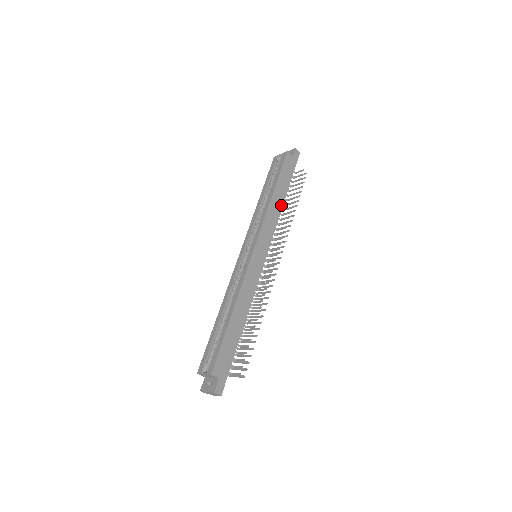
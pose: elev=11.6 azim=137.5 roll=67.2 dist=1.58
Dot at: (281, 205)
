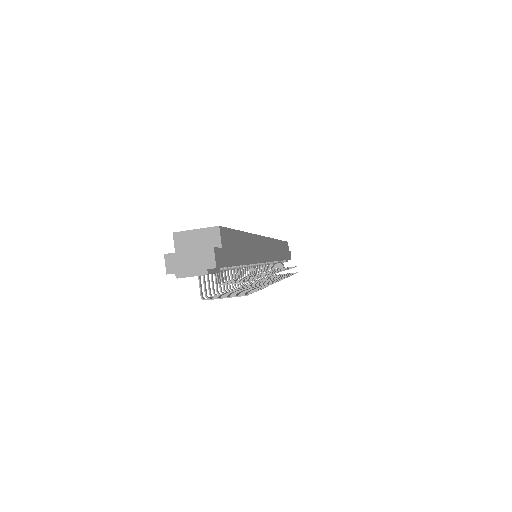
Dot at: (281, 258)
